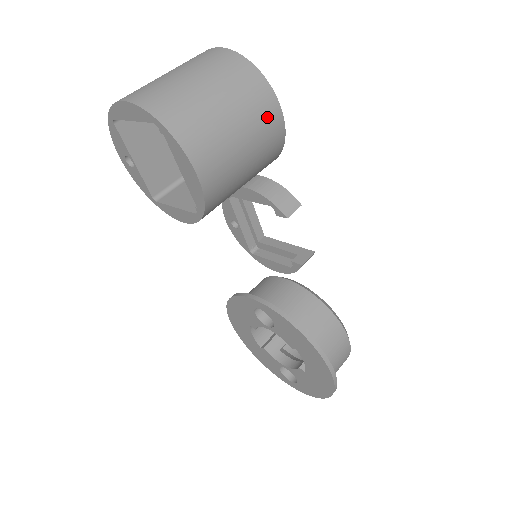
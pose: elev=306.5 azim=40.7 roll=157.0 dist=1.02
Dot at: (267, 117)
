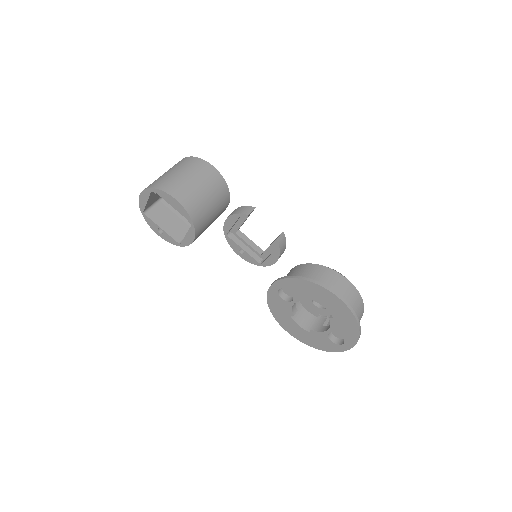
Dot at: (205, 170)
